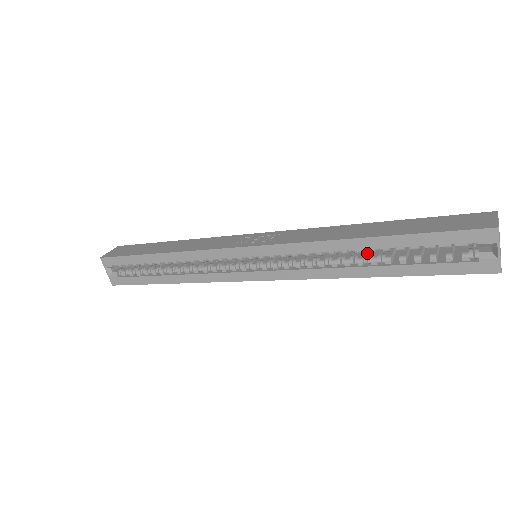
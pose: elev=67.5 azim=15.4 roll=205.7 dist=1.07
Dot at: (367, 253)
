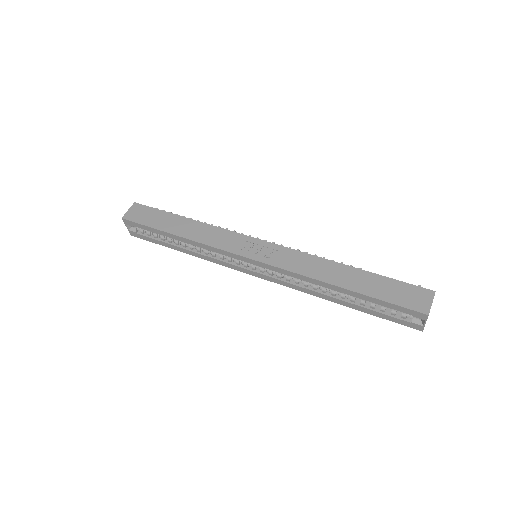
Dot at: occluded
